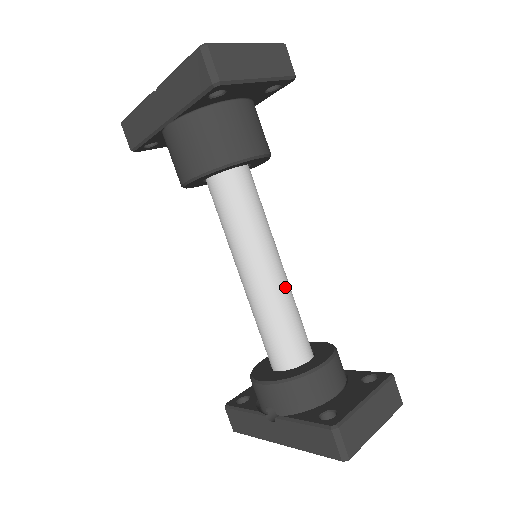
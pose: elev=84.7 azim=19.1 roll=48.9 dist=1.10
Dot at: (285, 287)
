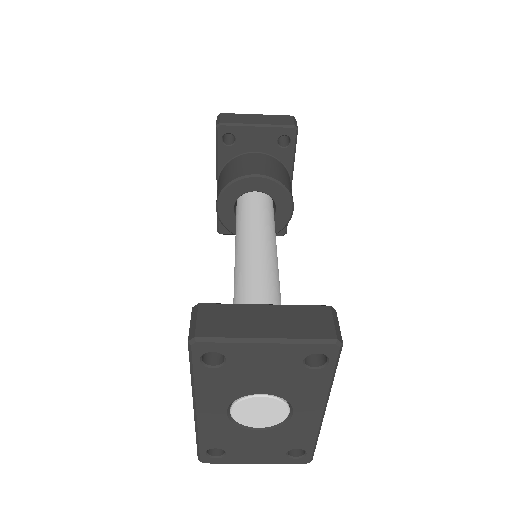
Dot at: (262, 264)
